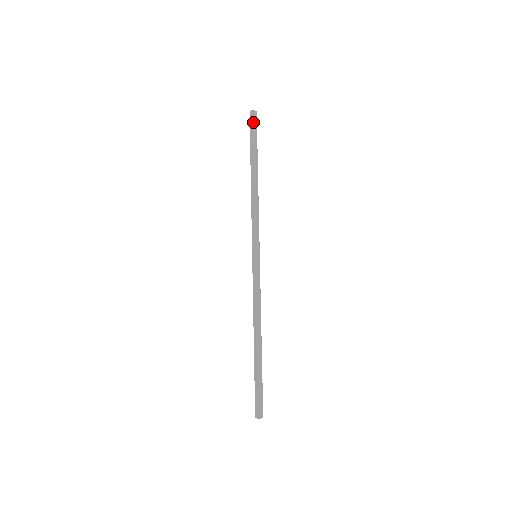
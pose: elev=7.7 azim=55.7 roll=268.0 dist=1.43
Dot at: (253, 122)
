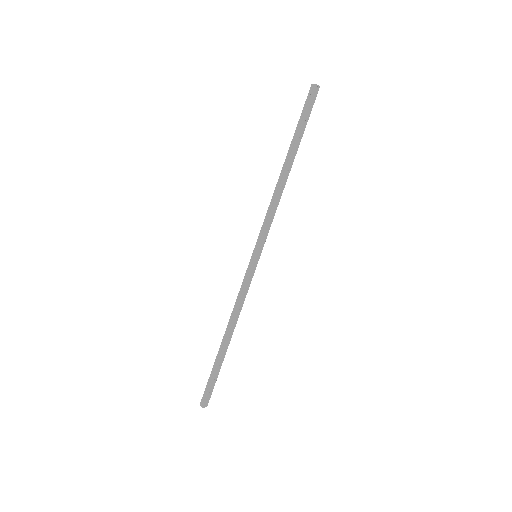
Dot at: (311, 100)
